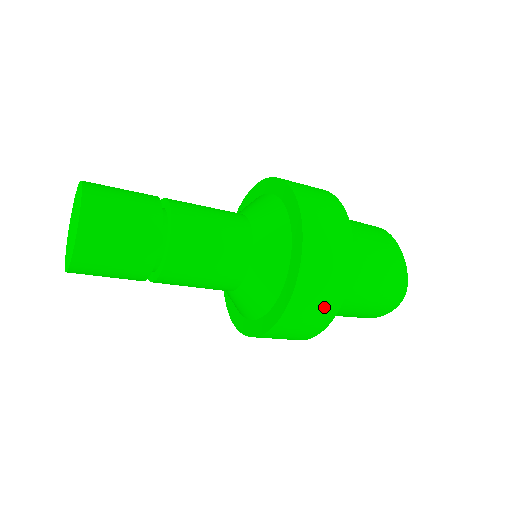
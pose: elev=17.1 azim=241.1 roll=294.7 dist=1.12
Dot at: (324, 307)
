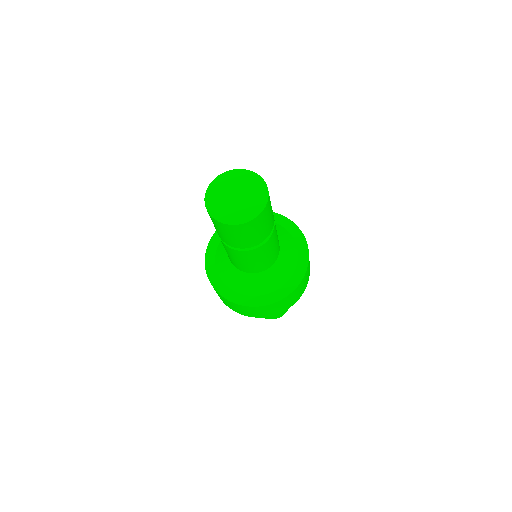
Dot at: (269, 313)
